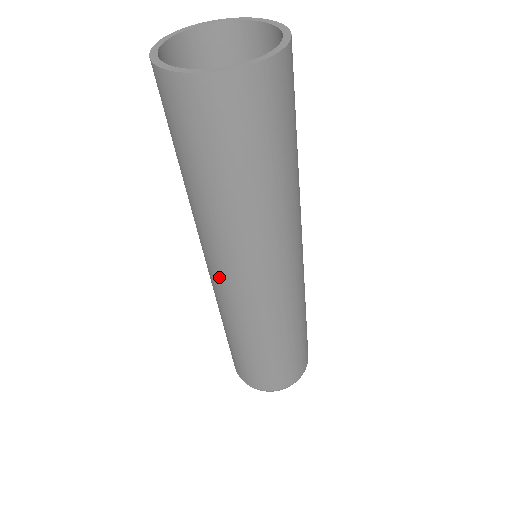
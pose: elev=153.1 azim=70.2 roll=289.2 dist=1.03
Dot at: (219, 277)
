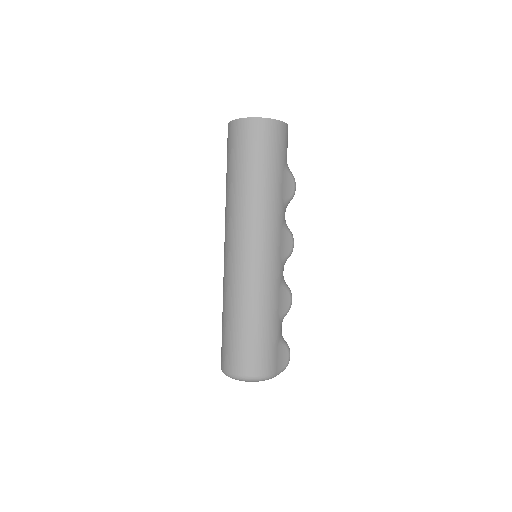
Dot at: (224, 245)
